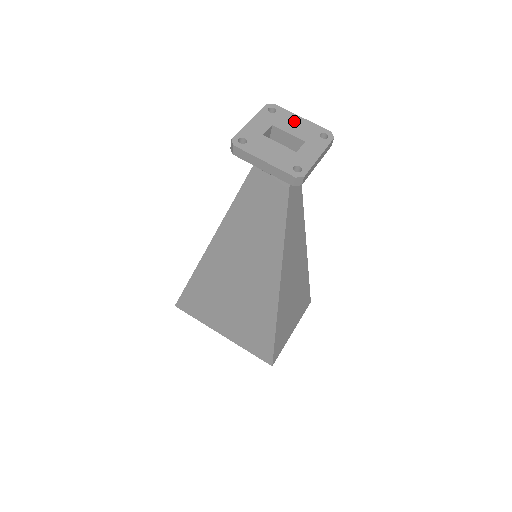
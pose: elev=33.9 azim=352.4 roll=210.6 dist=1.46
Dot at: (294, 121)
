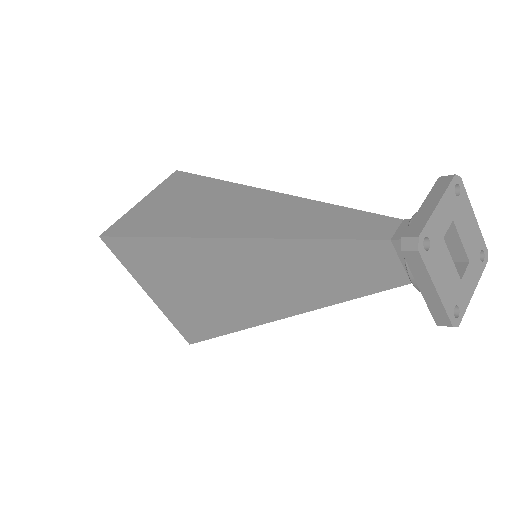
Dot at: (469, 220)
